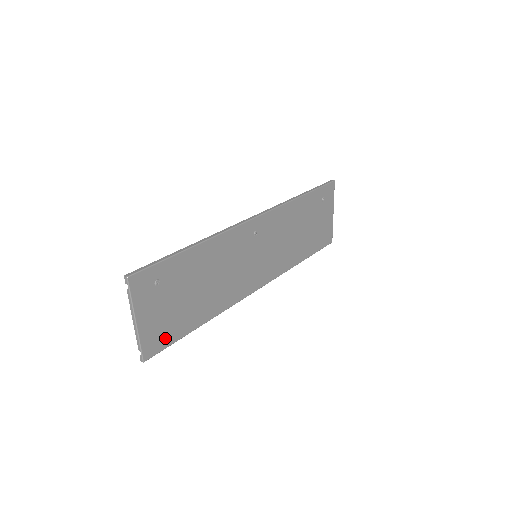
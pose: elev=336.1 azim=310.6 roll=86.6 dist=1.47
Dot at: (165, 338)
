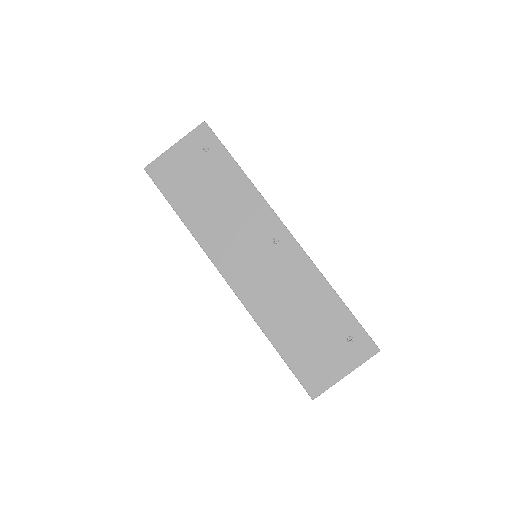
Dot at: (165, 180)
